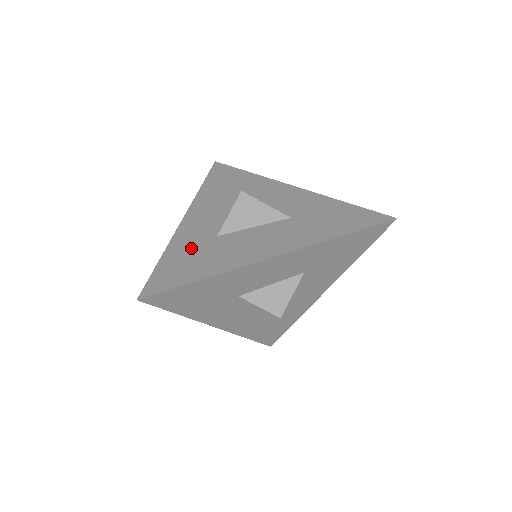
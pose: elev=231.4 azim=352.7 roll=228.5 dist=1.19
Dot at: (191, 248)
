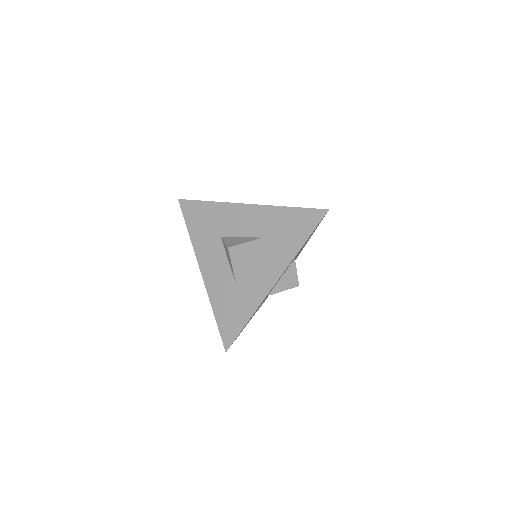
Dot at: occluded
